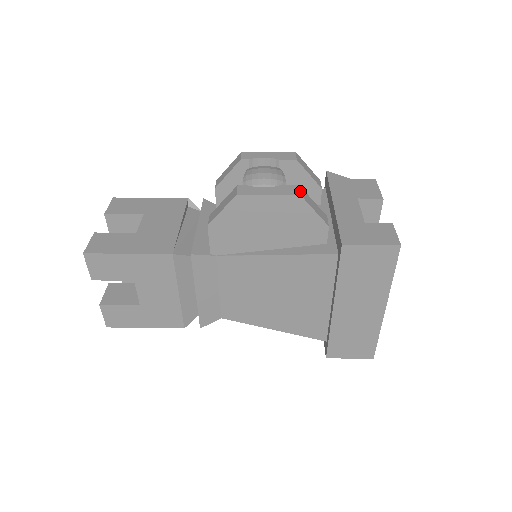
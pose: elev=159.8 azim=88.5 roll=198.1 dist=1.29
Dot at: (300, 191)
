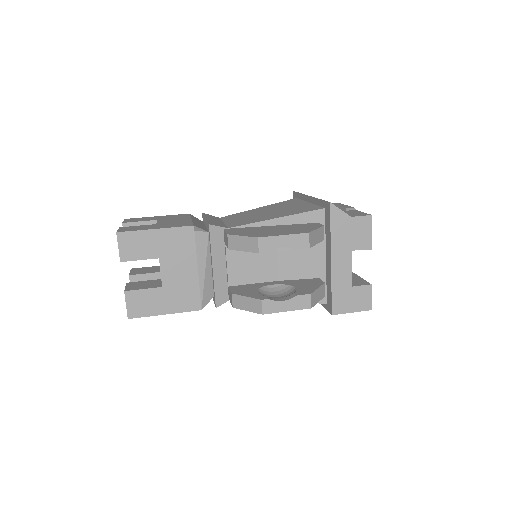
Dot at: (311, 302)
